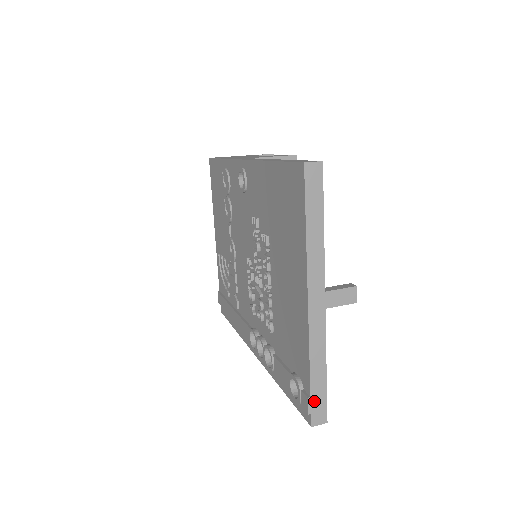
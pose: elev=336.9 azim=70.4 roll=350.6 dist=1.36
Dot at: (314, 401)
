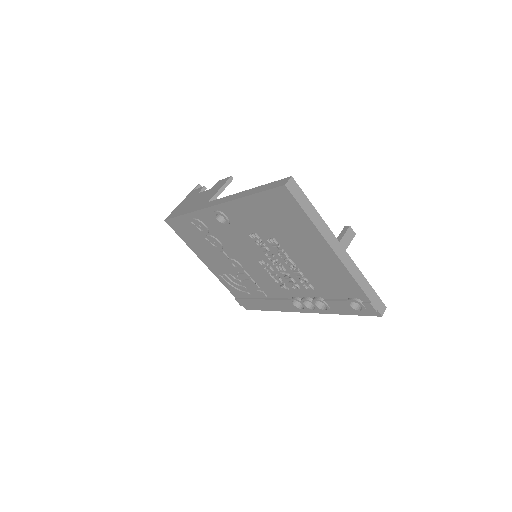
Dot at: (374, 302)
